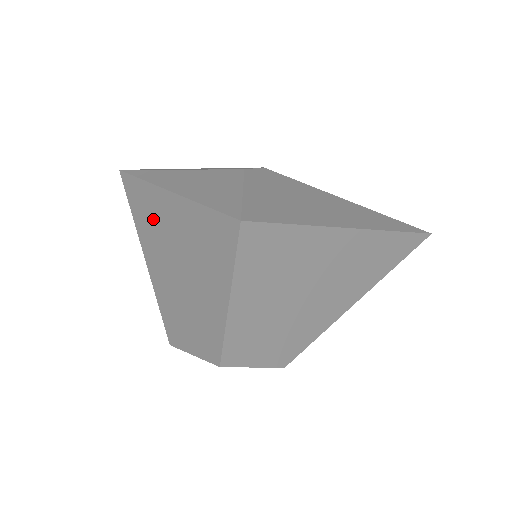
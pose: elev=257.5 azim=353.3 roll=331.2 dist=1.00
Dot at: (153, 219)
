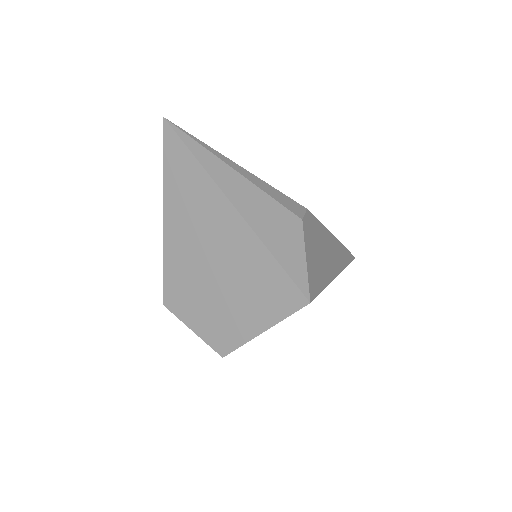
Dot at: (198, 208)
